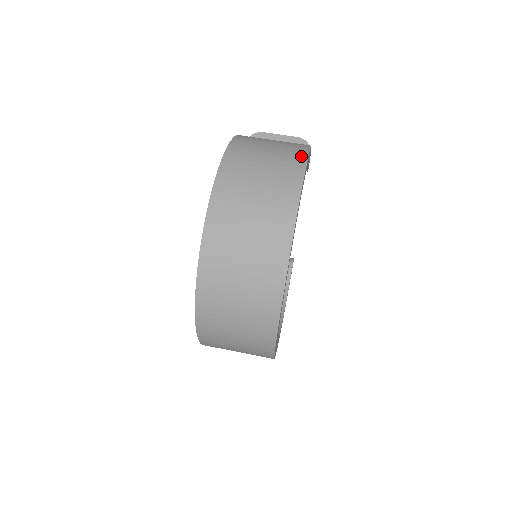
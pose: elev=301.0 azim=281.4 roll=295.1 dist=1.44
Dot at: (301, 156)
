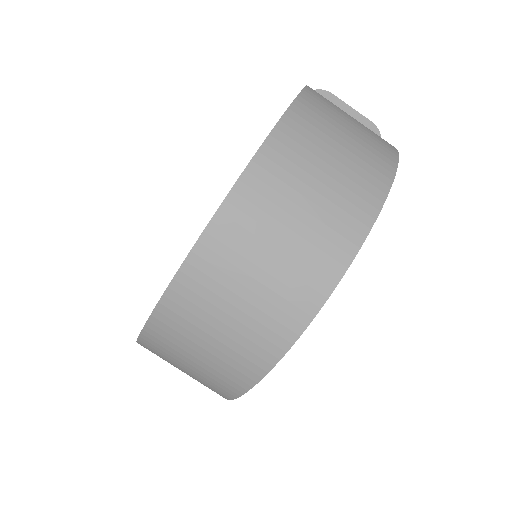
Dot at: (389, 163)
